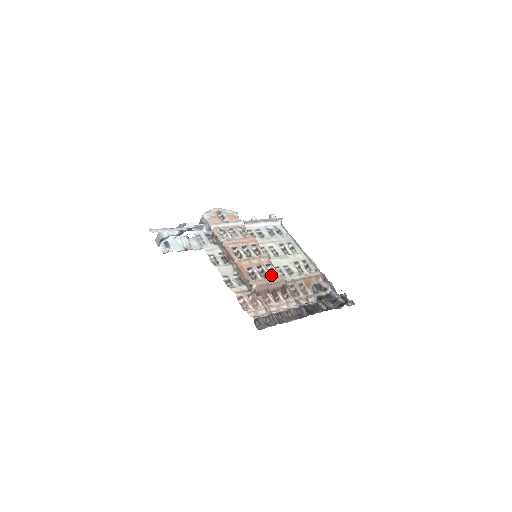
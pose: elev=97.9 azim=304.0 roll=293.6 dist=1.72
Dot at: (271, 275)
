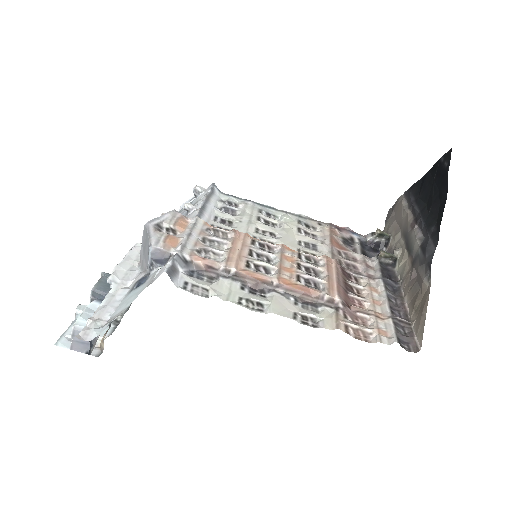
Dot at: (321, 266)
